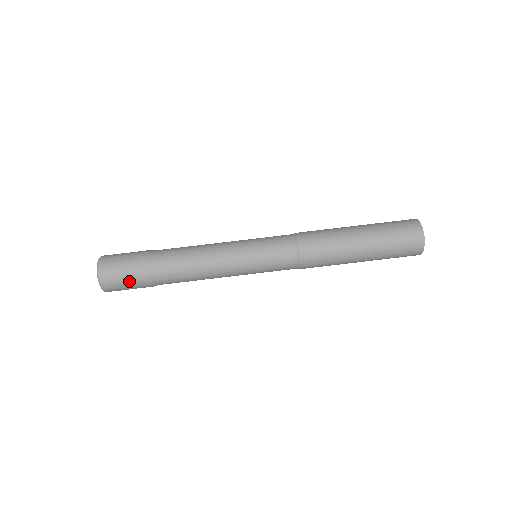
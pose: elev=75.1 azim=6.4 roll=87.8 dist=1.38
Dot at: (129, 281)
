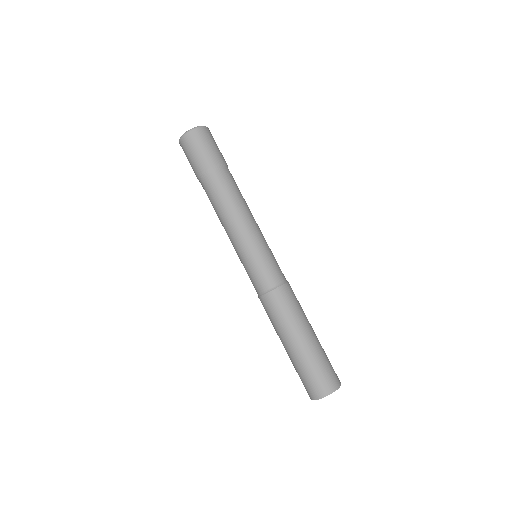
Dot at: (192, 160)
